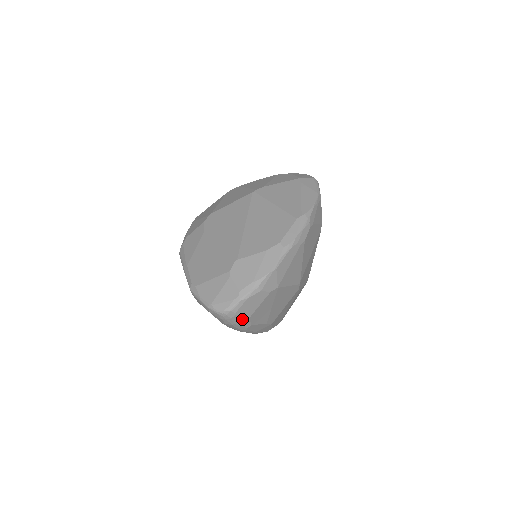
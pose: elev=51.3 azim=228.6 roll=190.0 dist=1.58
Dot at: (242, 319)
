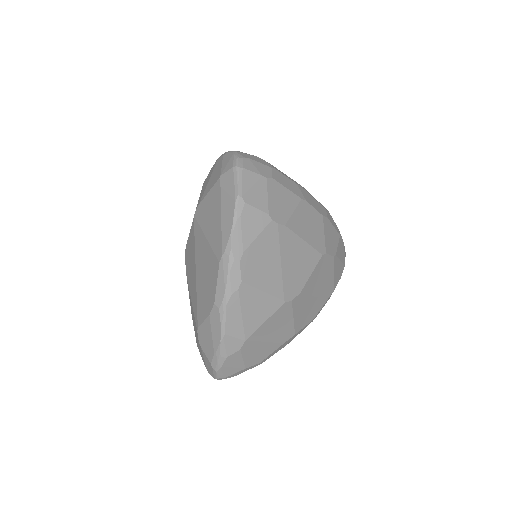
Dot at: (240, 372)
